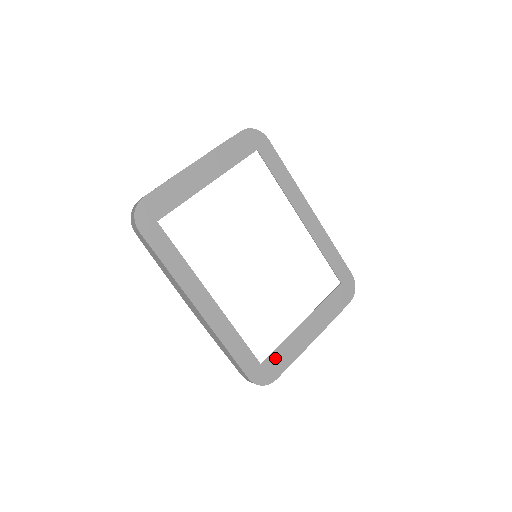
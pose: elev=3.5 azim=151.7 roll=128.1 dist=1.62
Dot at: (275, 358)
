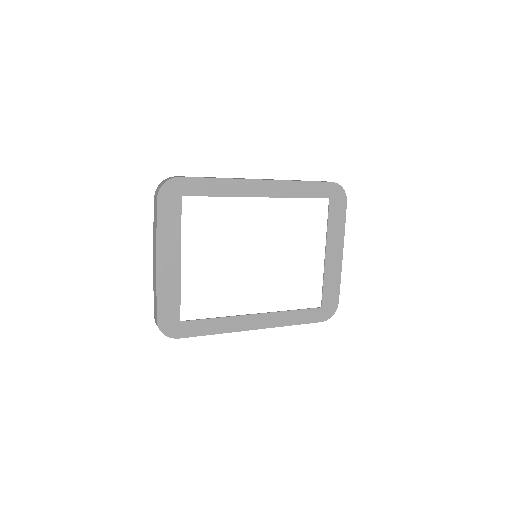
Dot at: (327, 294)
